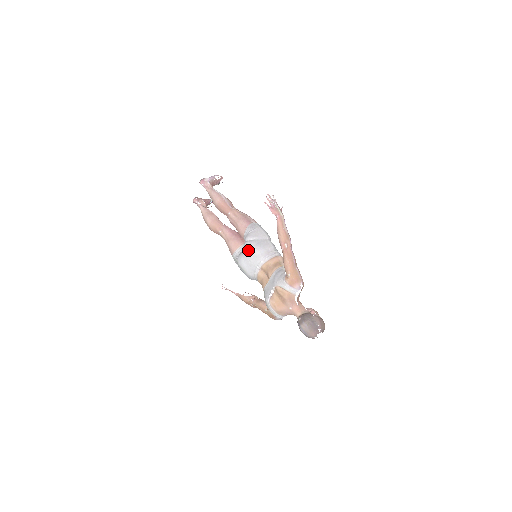
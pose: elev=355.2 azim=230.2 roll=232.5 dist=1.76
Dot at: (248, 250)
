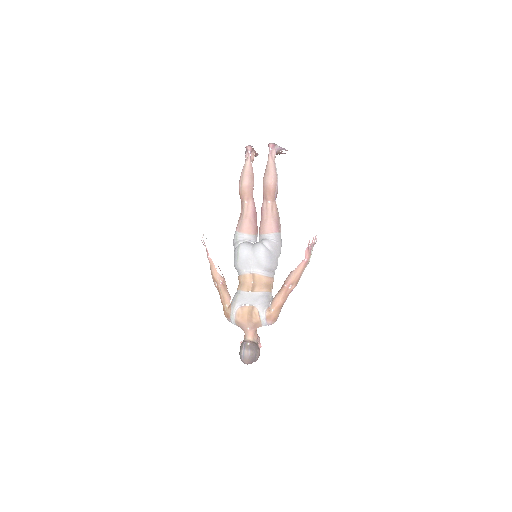
Dot at: (259, 253)
